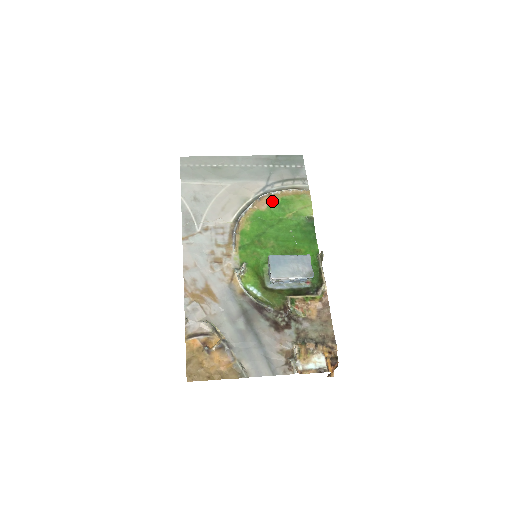
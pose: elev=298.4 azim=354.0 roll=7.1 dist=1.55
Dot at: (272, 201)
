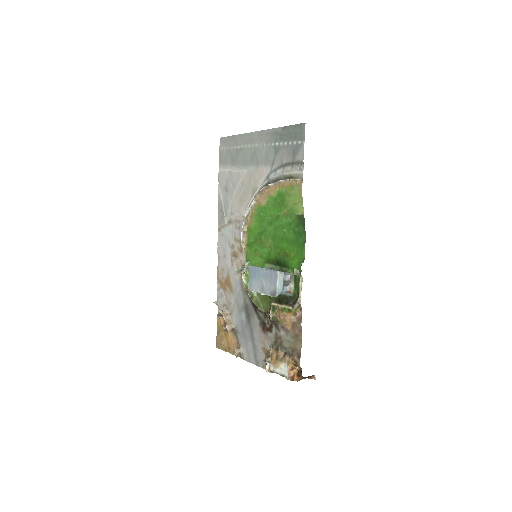
Dot at: (270, 195)
